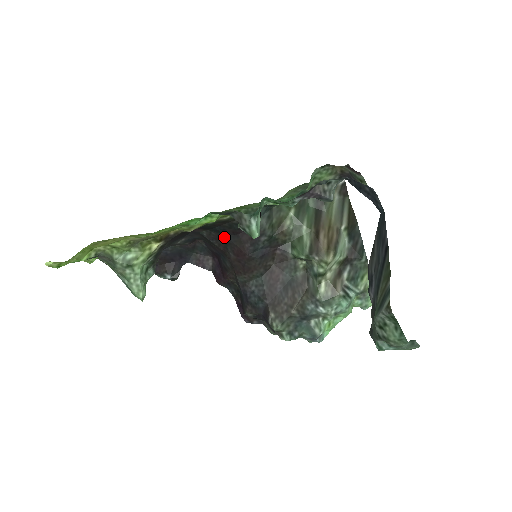
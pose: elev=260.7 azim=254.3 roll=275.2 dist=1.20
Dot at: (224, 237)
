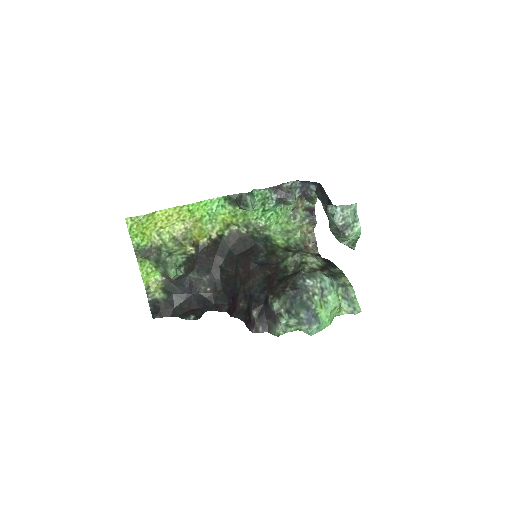
Dot at: (235, 258)
